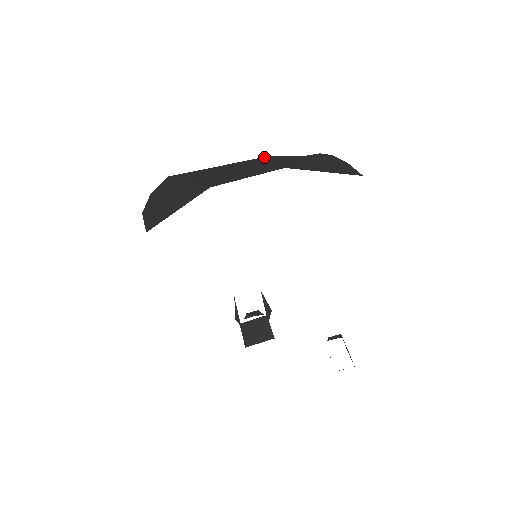
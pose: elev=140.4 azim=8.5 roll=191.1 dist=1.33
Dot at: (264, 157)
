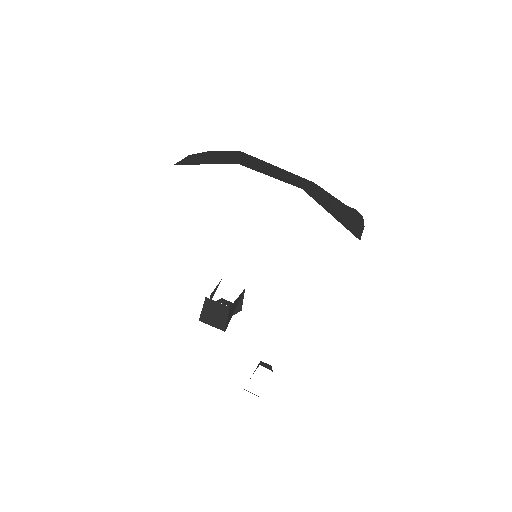
Dot at: occluded
